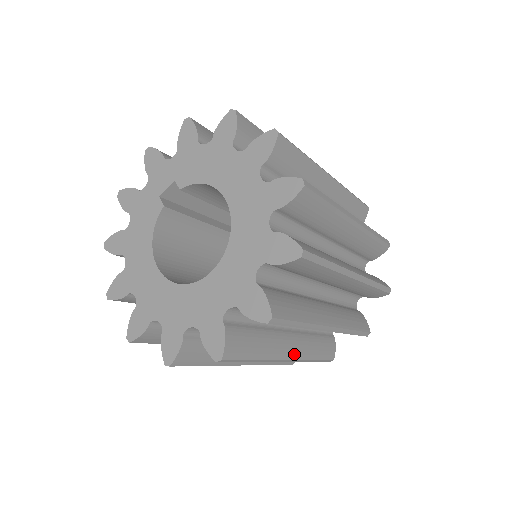
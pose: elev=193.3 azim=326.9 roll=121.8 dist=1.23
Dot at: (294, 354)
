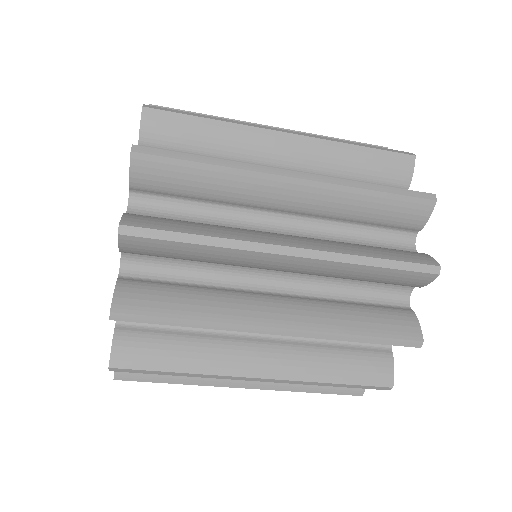
Dot at: (288, 321)
